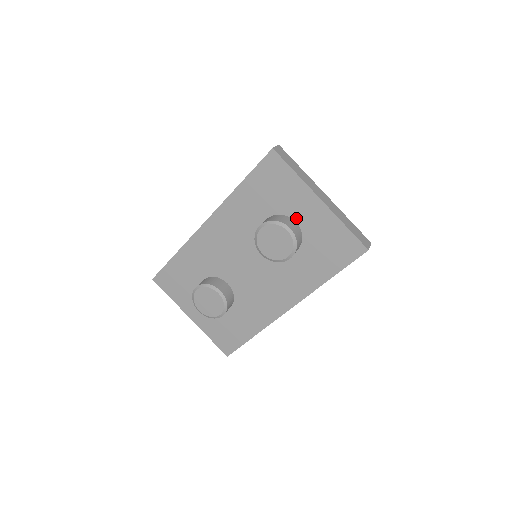
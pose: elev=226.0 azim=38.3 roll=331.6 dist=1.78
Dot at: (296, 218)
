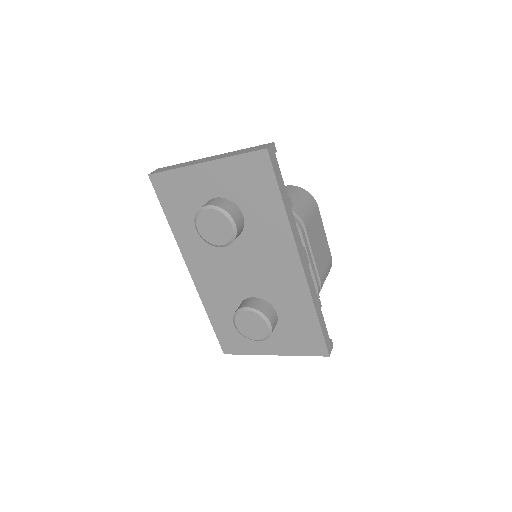
Dot at: (212, 195)
